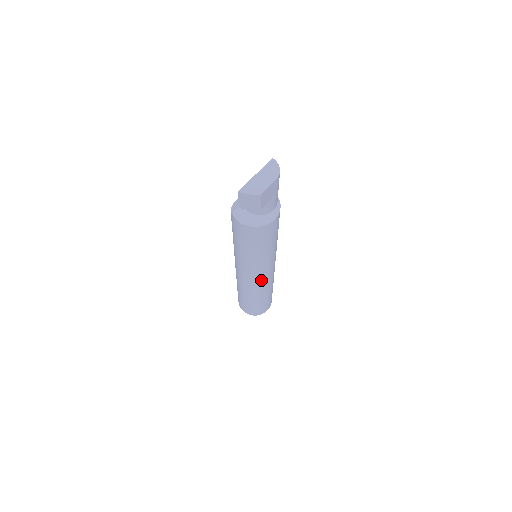
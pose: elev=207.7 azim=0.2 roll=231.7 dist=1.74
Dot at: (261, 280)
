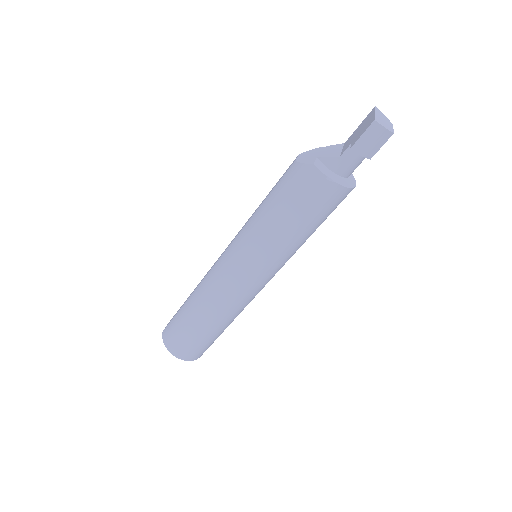
Dot at: (257, 290)
